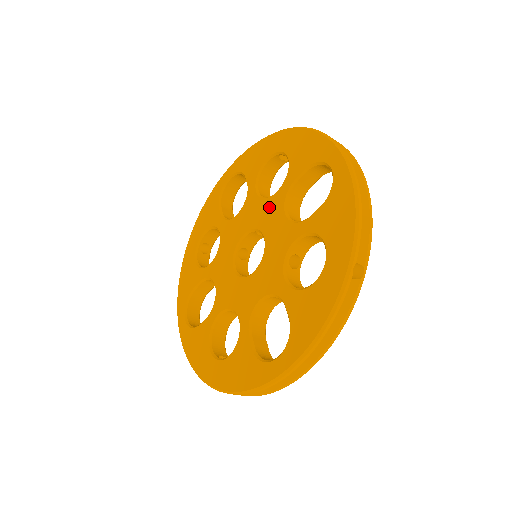
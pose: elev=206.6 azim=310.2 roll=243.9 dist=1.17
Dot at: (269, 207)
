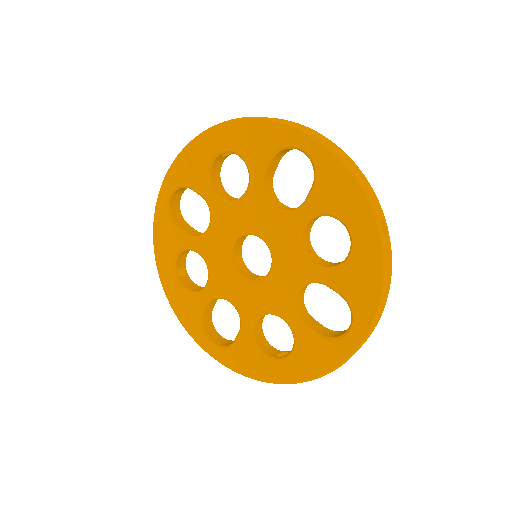
Dot at: (247, 208)
